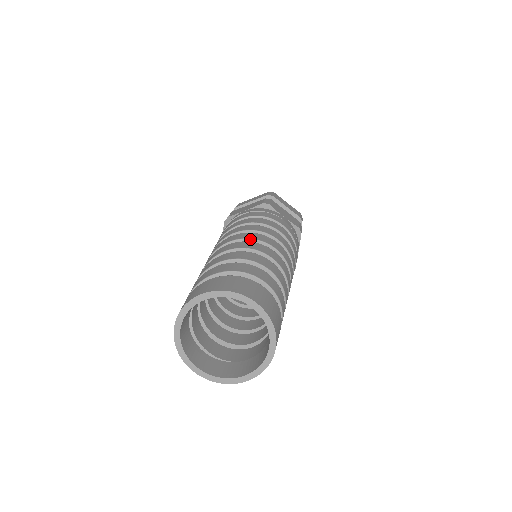
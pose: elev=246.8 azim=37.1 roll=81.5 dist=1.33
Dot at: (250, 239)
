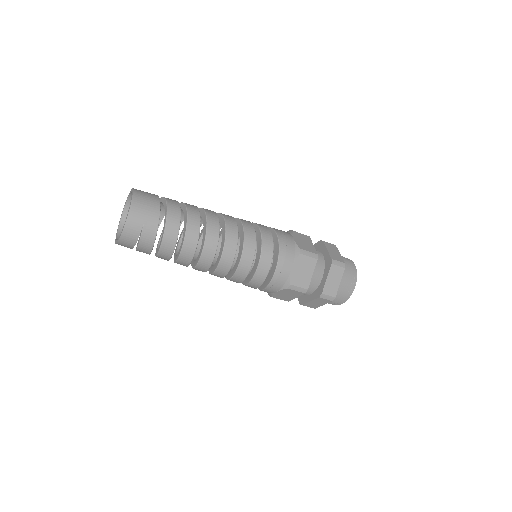
Dot at: occluded
